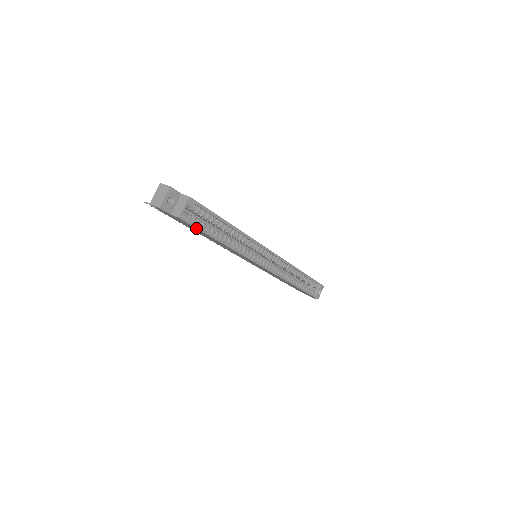
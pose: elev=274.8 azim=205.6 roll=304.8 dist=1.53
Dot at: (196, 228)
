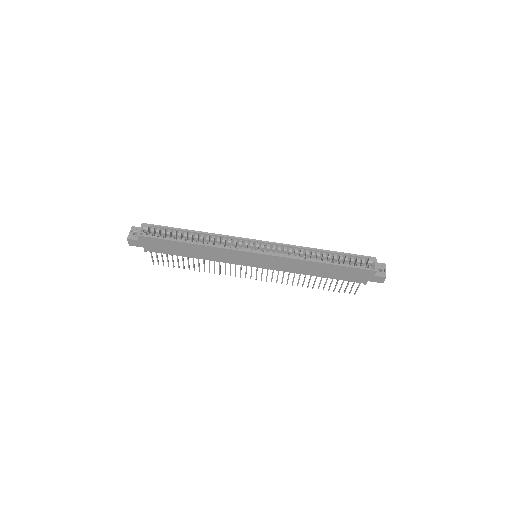
Dot at: (157, 239)
